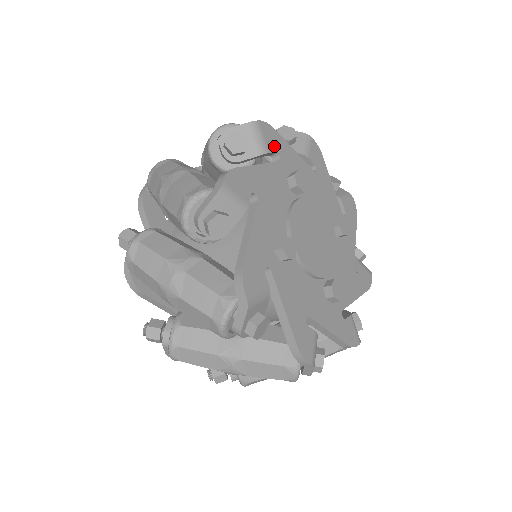
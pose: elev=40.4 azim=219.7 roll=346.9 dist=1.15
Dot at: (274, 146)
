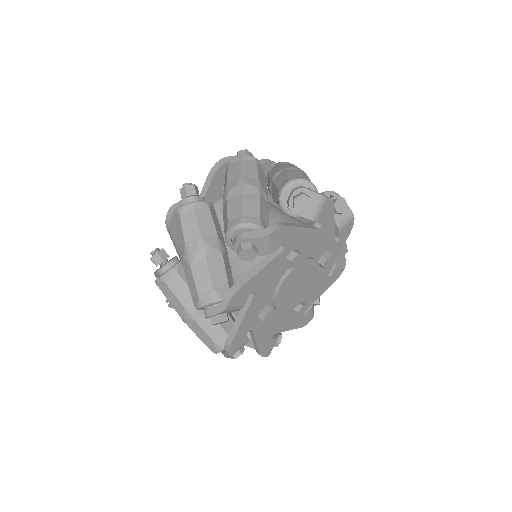
Dot at: (281, 242)
